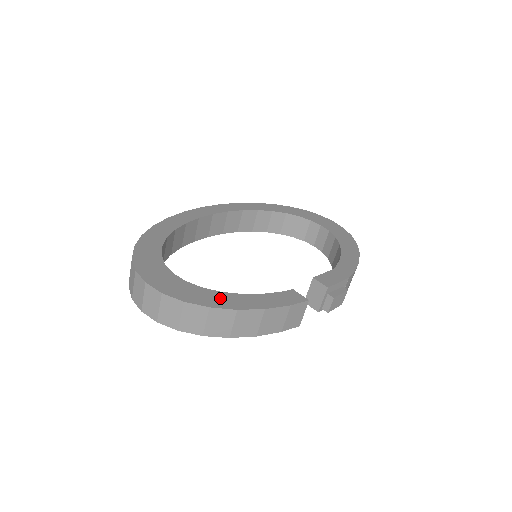
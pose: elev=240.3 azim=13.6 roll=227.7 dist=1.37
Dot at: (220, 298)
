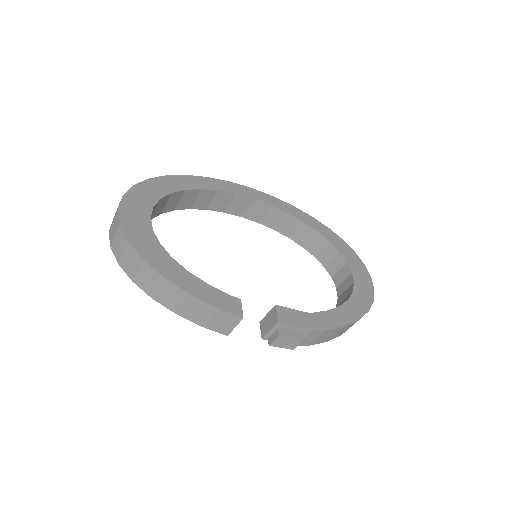
Dot at: (163, 260)
